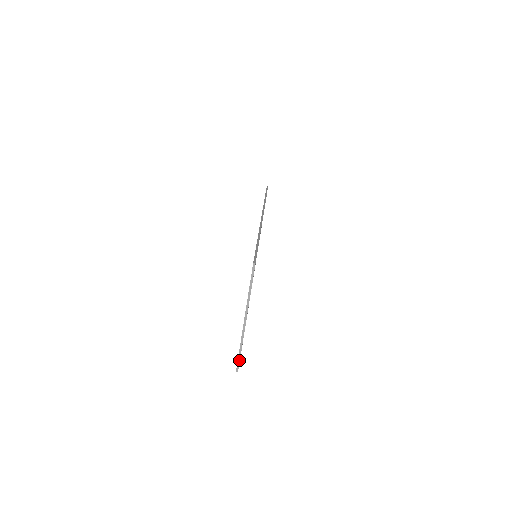
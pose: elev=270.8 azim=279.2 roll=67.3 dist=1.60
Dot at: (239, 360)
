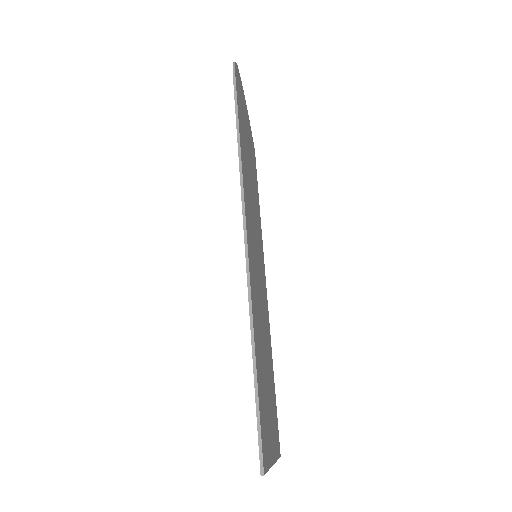
Dot at: (278, 458)
